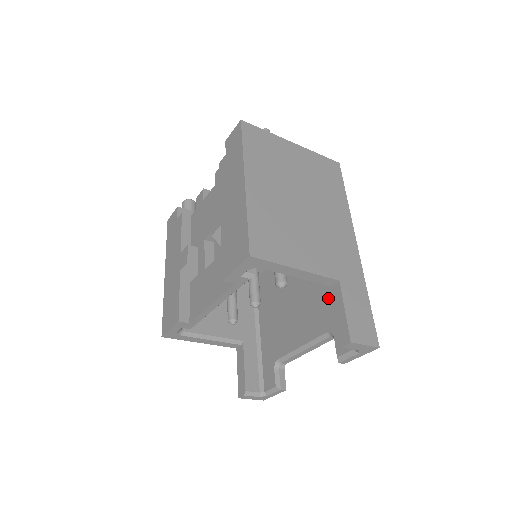
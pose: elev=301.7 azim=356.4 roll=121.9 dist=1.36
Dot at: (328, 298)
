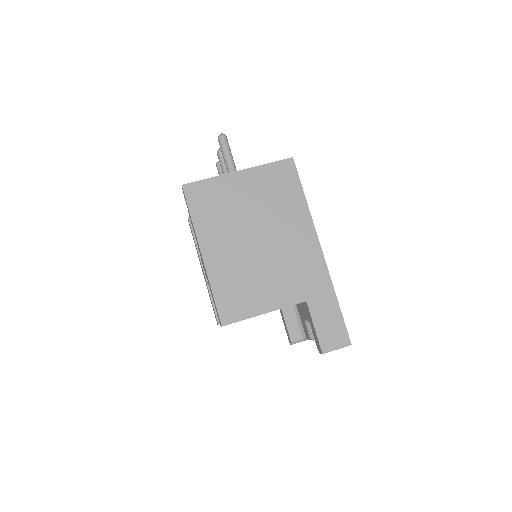
Dot at: occluded
